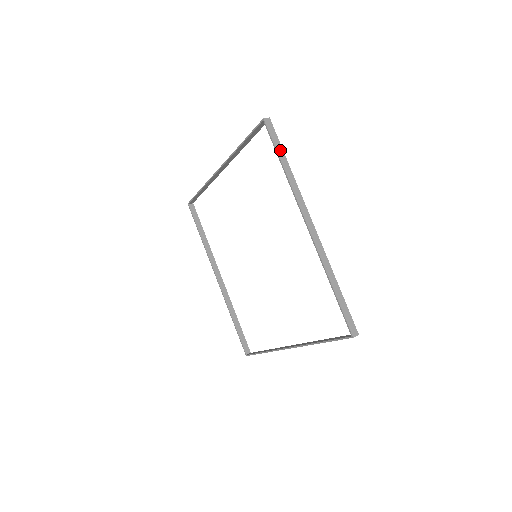
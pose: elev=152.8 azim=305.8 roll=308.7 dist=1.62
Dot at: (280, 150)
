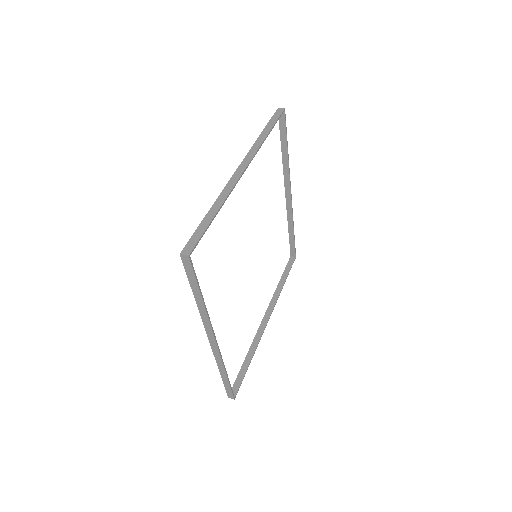
Dot at: (271, 125)
